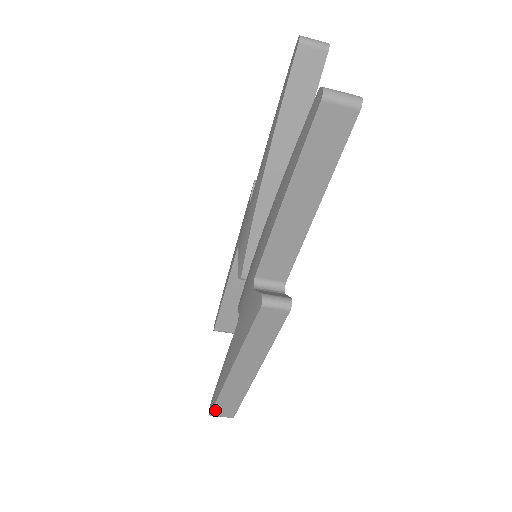
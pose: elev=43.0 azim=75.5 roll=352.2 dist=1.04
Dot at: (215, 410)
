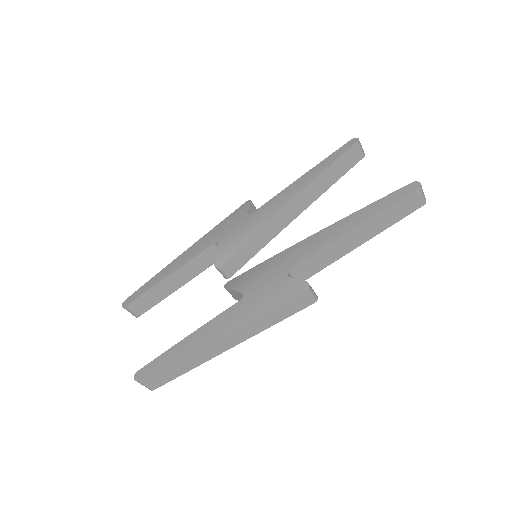
Dot at: (151, 376)
